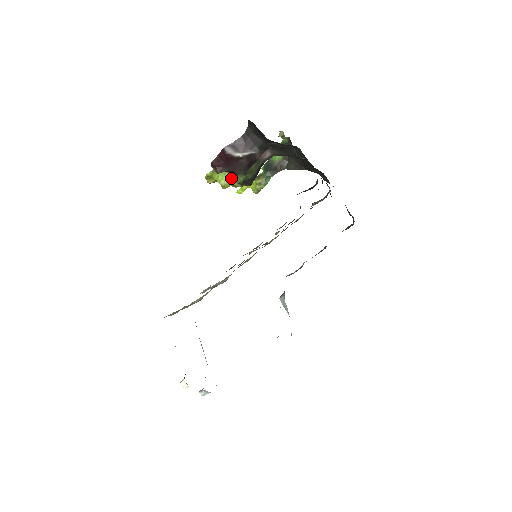
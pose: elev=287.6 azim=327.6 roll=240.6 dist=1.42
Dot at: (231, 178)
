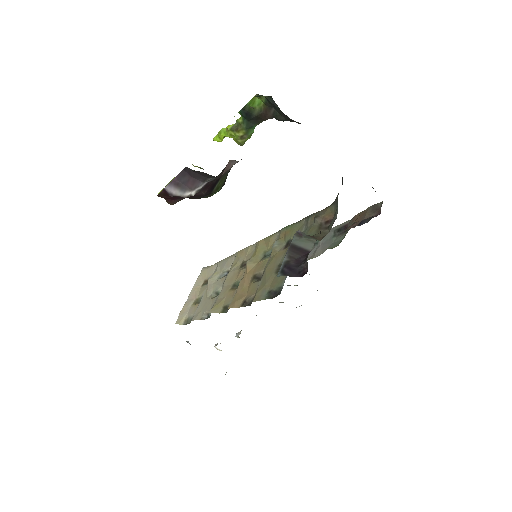
Dot at: occluded
